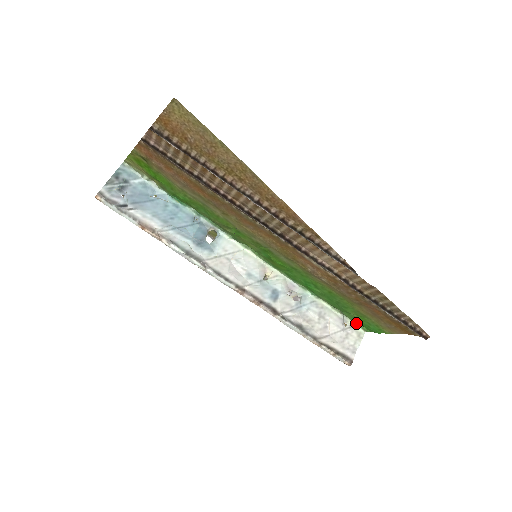
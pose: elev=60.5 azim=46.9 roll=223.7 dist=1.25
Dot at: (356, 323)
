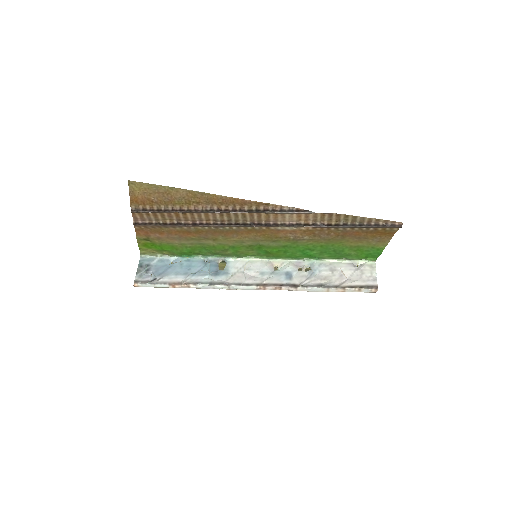
Dot at: (363, 260)
